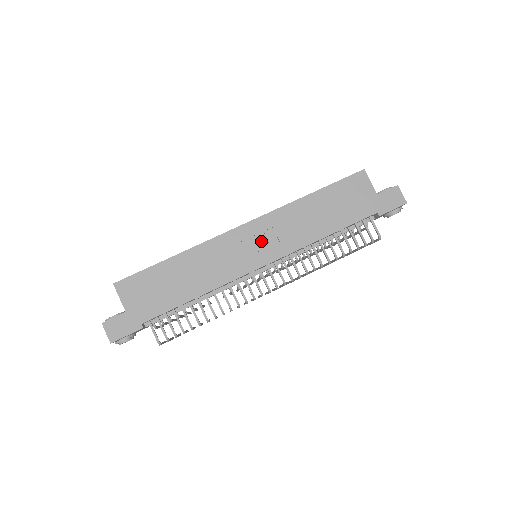
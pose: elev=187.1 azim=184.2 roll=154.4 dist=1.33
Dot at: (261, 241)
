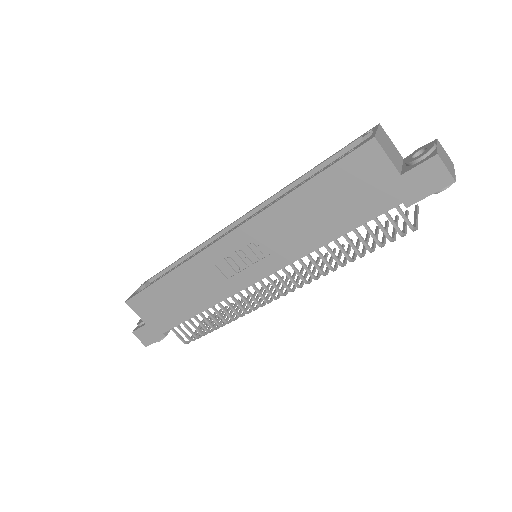
Dot at: (248, 254)
